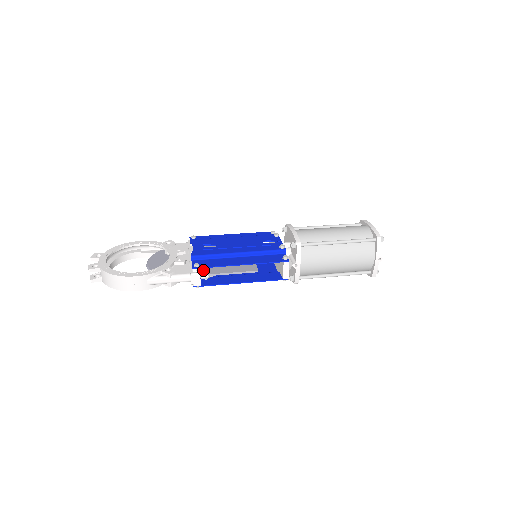
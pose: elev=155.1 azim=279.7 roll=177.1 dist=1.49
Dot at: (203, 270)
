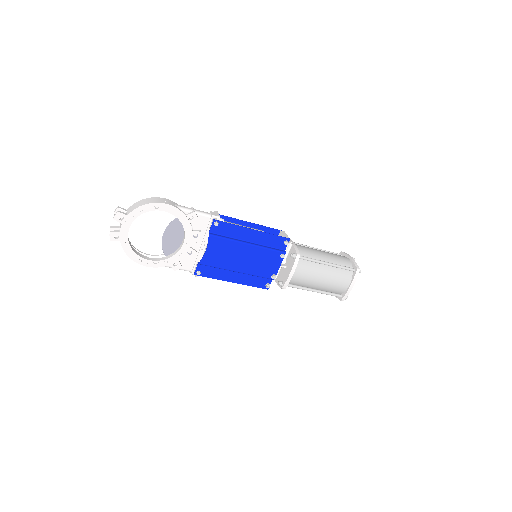
Dot at: occluded
